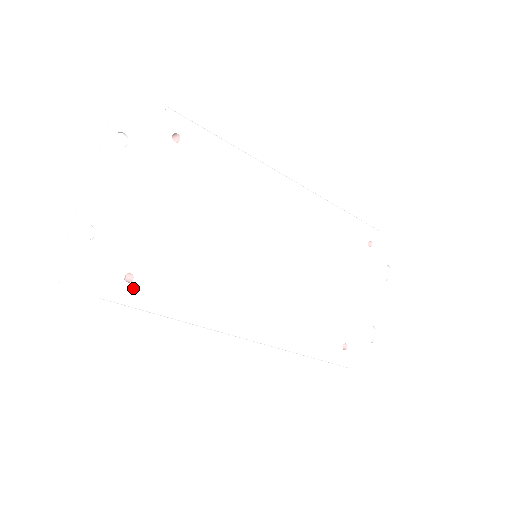
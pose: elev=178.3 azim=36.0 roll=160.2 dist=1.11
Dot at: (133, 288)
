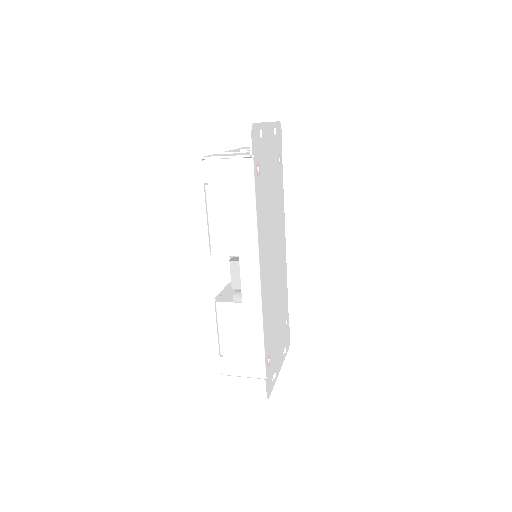
Dot at: (257, 174)
